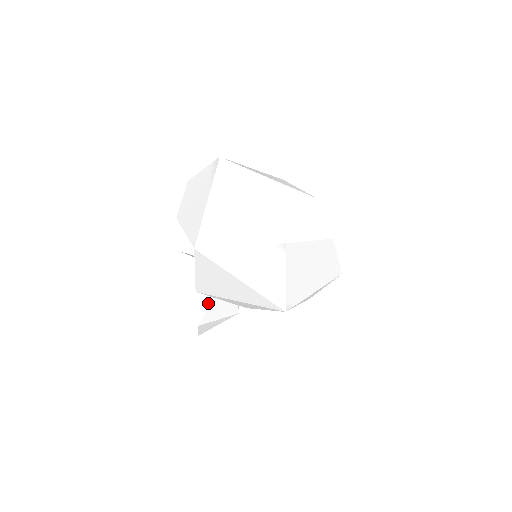
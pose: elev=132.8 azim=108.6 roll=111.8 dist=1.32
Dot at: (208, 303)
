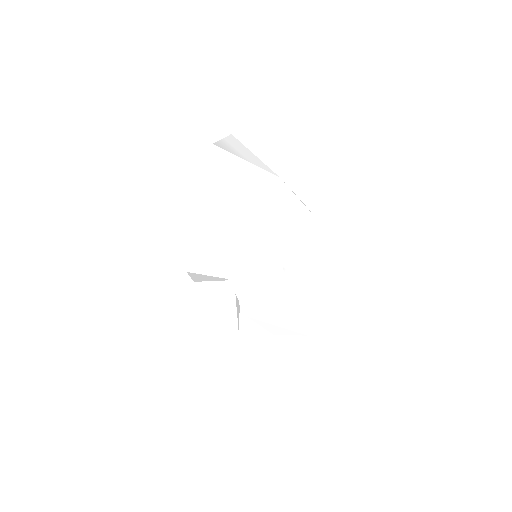
Dot at: (211, 299)
